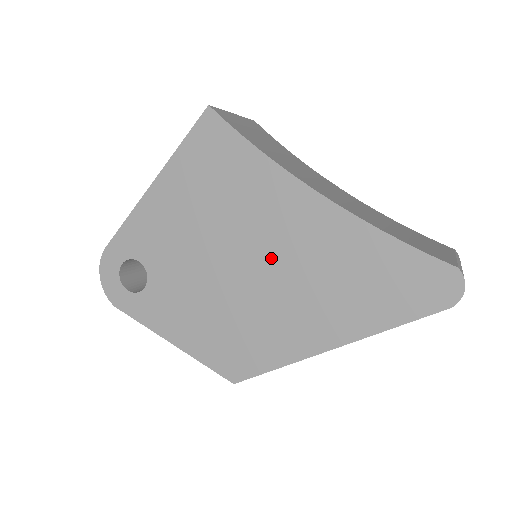
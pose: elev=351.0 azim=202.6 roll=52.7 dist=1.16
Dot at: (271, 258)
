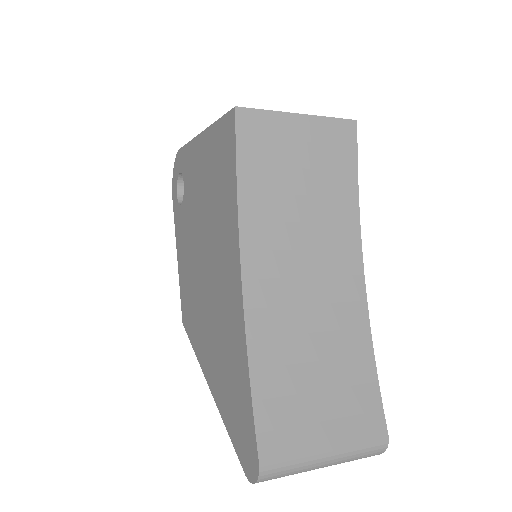
Dot at: (213, 284)
